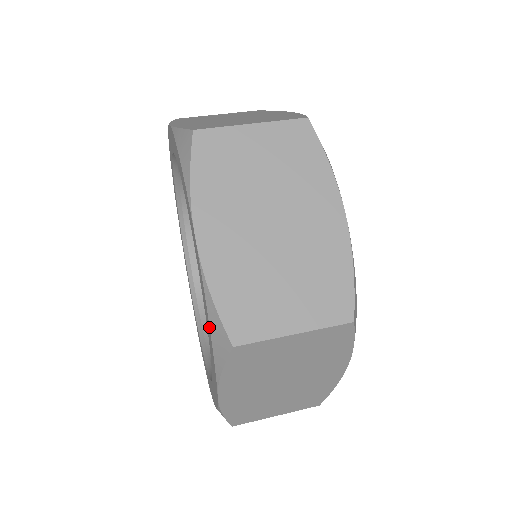
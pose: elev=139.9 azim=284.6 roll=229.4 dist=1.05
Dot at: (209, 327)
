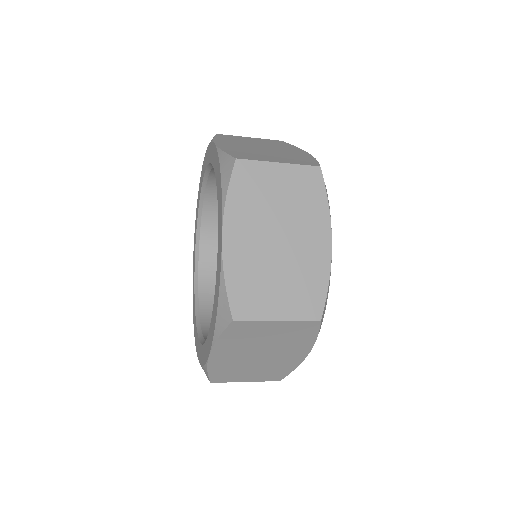
Dot at: (220, 171)
